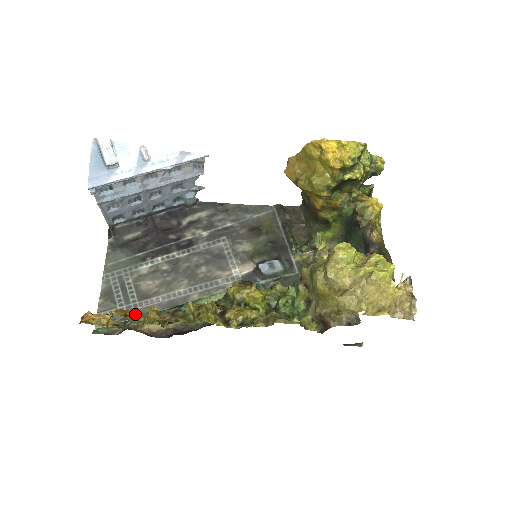
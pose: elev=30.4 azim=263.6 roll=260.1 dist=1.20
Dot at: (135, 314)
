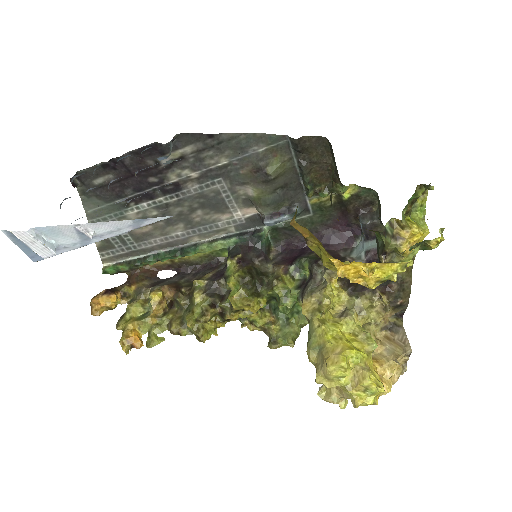
Dot at: (140, 344)
